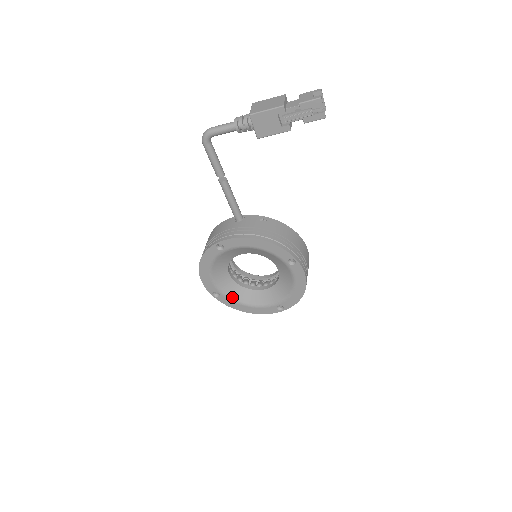
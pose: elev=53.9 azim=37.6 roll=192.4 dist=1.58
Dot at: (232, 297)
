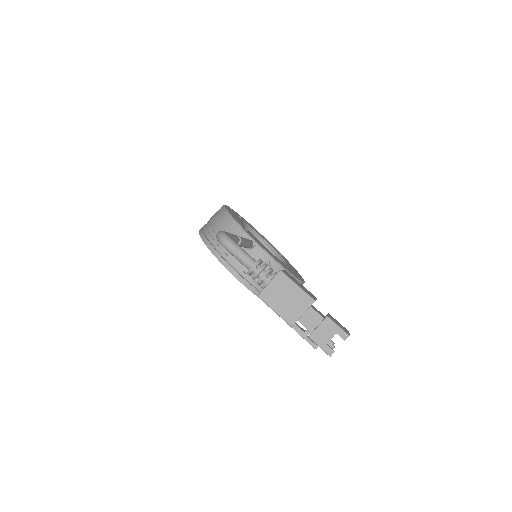
Dot at: occluded
